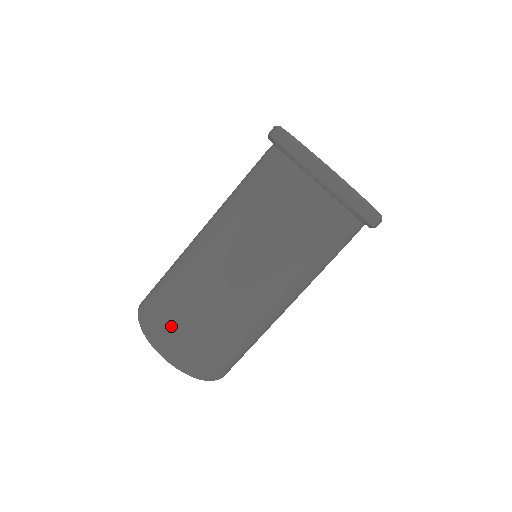
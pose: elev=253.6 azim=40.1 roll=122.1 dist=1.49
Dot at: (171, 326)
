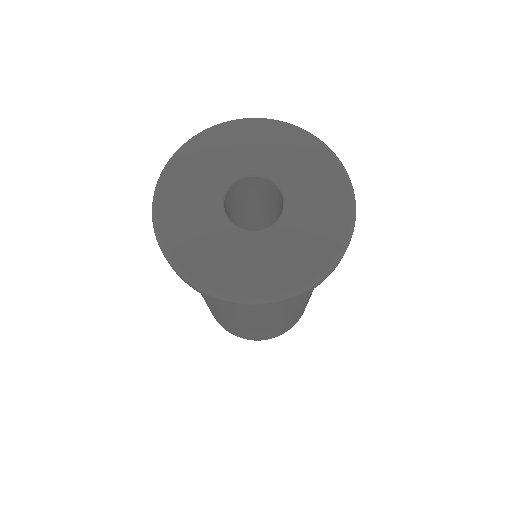
Dot at: (237, 333)
